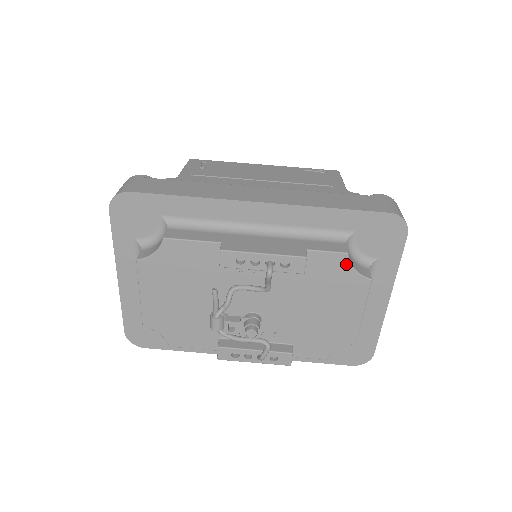
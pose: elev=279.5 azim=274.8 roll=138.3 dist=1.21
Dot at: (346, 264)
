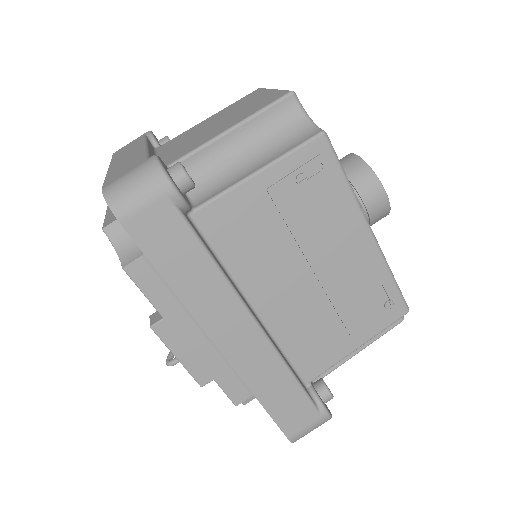
Dot at: occluded
